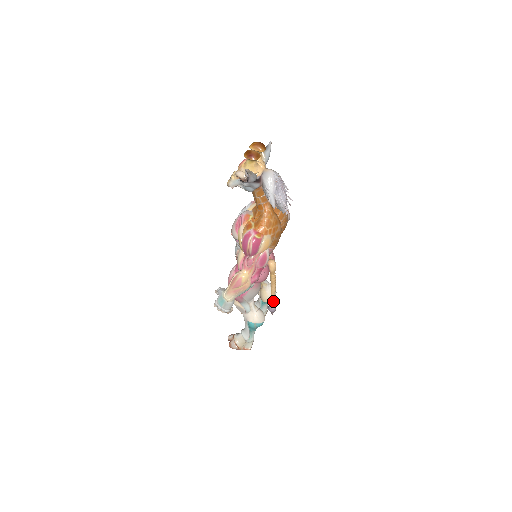
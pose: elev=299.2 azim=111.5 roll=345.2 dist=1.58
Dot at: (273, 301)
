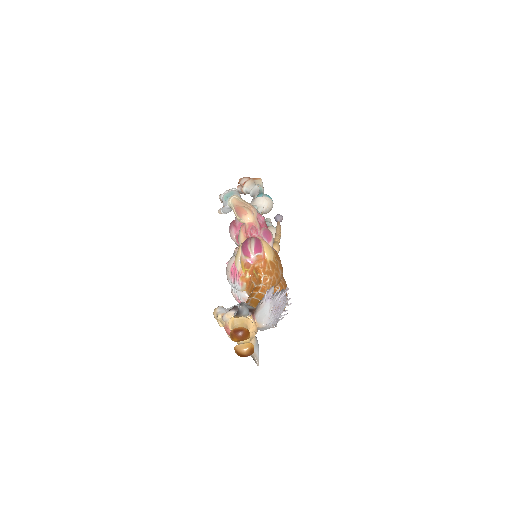
Dot at: occluded
